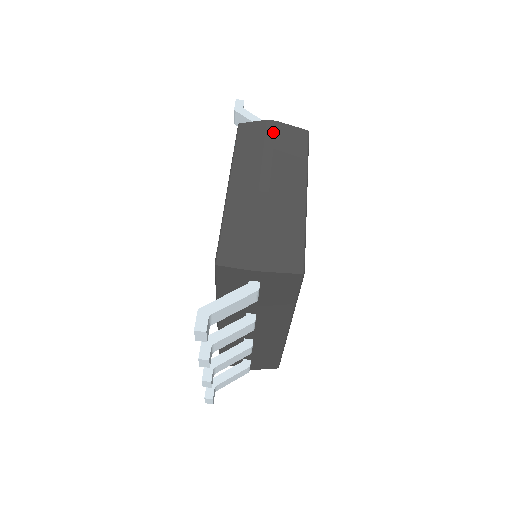
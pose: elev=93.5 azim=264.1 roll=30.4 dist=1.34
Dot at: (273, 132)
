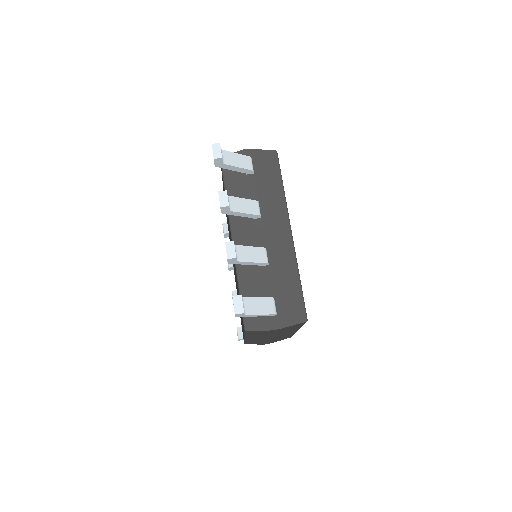
Dot at: occluded
